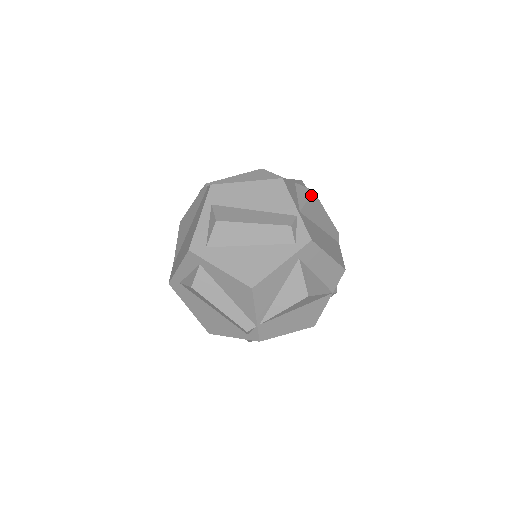
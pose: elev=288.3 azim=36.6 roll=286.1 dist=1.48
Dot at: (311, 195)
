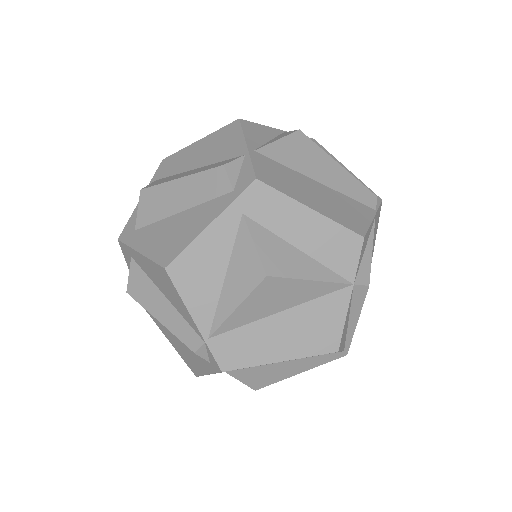
Dot at: (292, 134)
